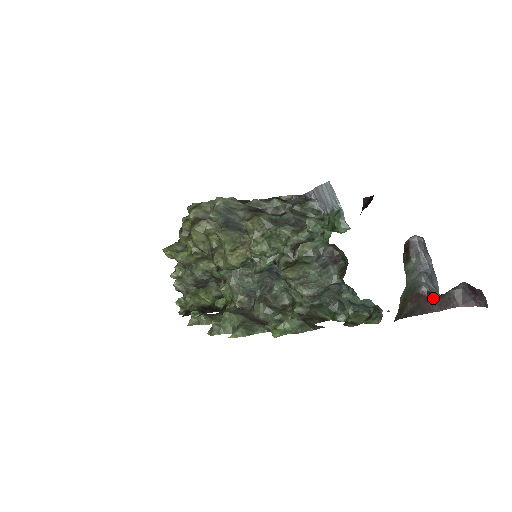
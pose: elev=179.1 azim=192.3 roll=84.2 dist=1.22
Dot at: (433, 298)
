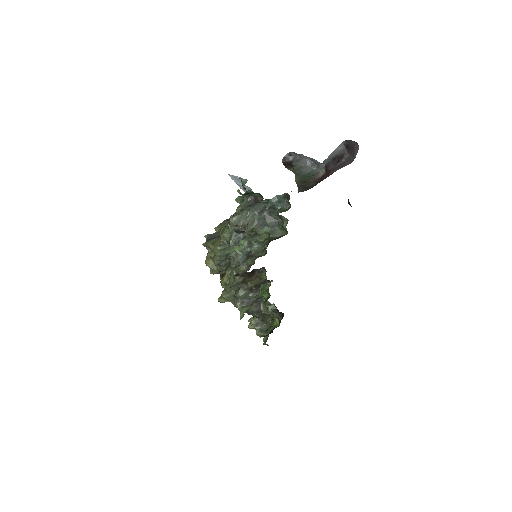
Dot at: (329, 170)
